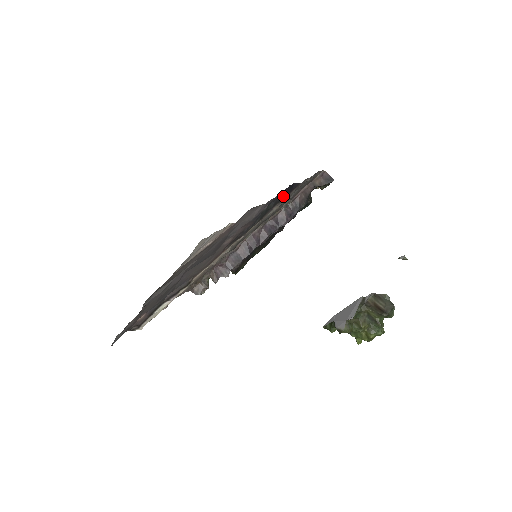
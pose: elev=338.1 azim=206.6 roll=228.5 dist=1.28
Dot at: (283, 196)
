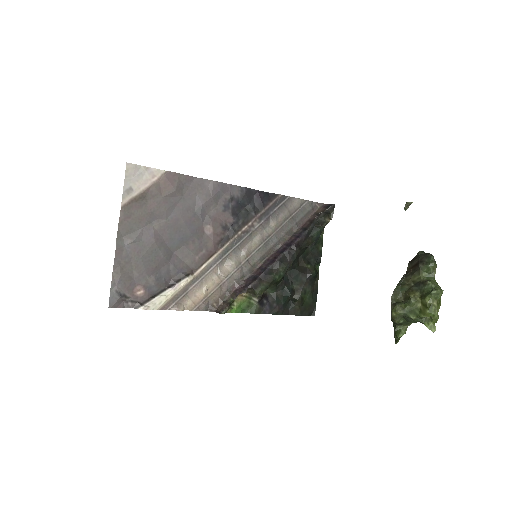
Dot at: (261, 202)
